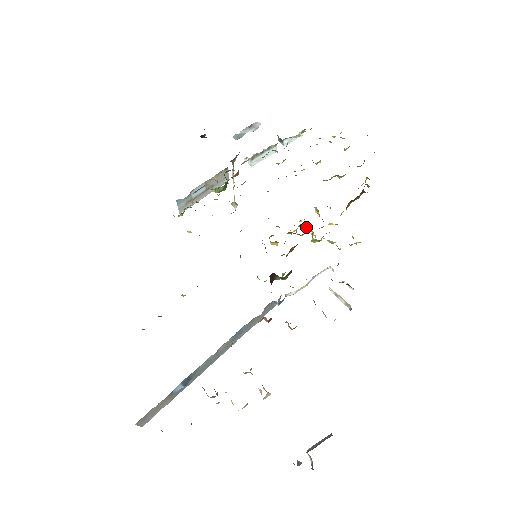
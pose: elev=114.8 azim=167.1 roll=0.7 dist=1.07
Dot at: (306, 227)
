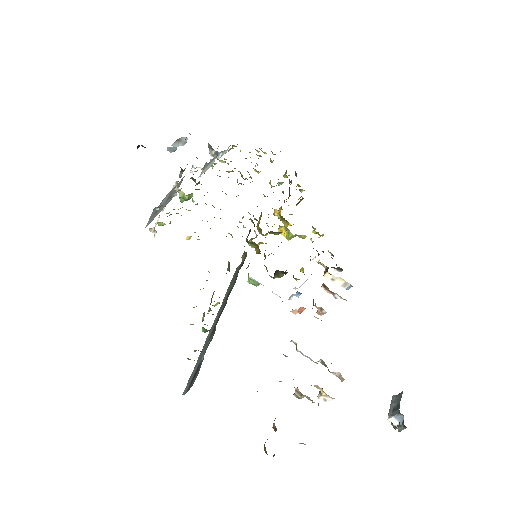
Dot at: (279, 226)
